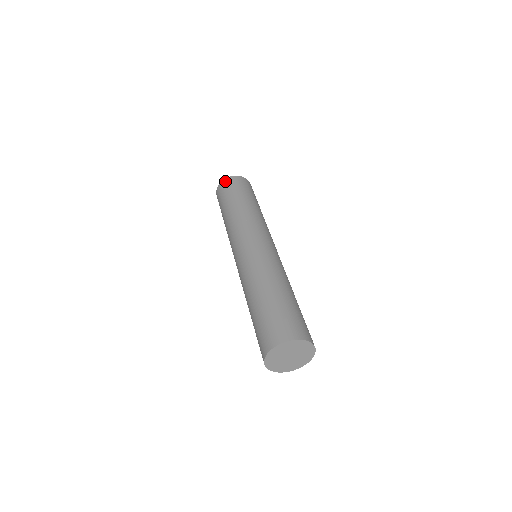
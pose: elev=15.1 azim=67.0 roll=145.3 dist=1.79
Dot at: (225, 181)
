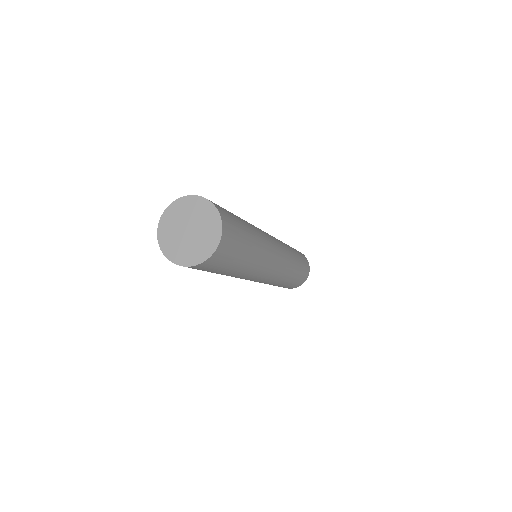
Dot at: occluded
